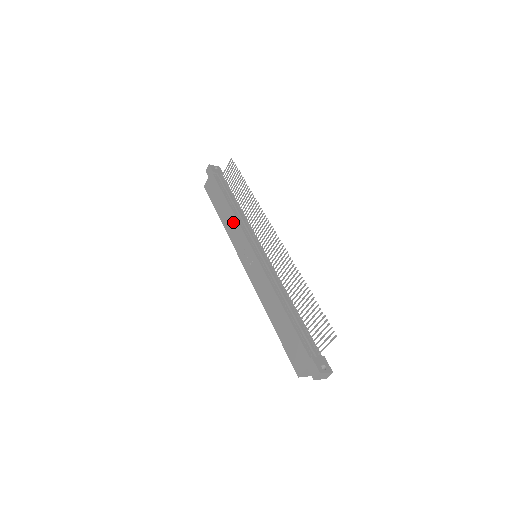
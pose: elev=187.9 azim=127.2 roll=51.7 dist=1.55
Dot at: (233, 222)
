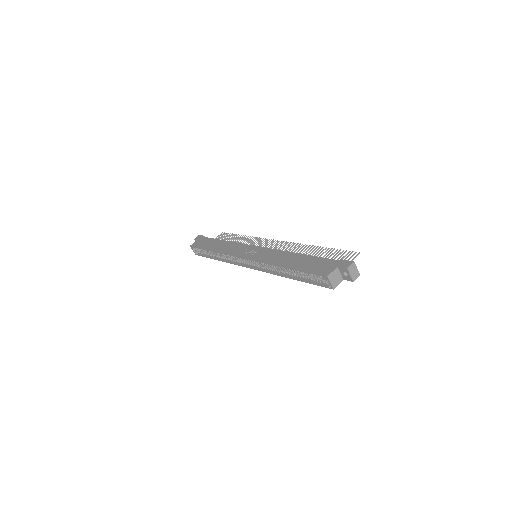
Dot at: (231, 245)
